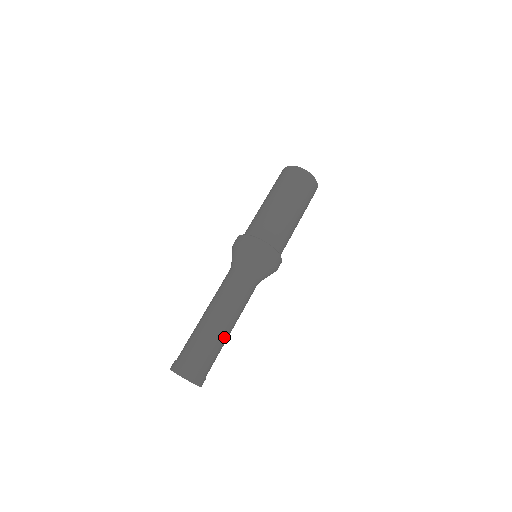
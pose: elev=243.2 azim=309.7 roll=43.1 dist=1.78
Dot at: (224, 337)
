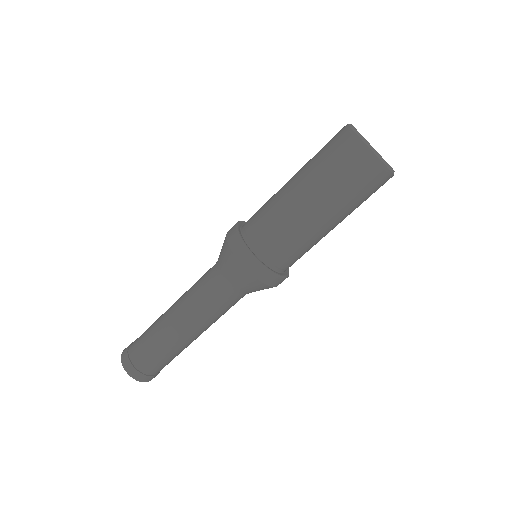
Dot at: occluded
